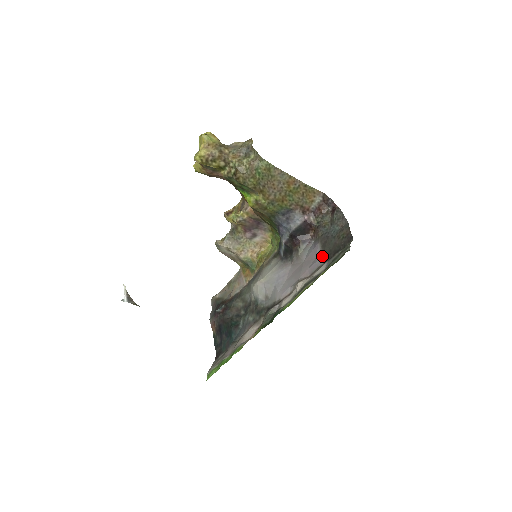
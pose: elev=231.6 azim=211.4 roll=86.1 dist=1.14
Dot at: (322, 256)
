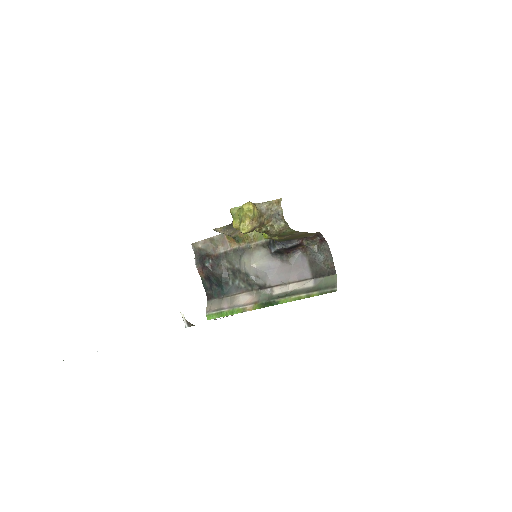
Dot at: (310, 272)
